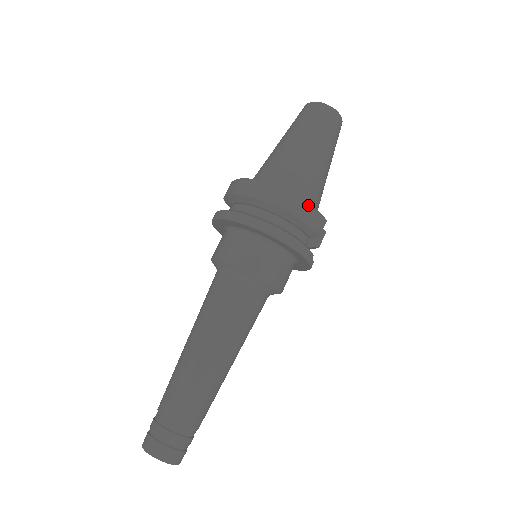
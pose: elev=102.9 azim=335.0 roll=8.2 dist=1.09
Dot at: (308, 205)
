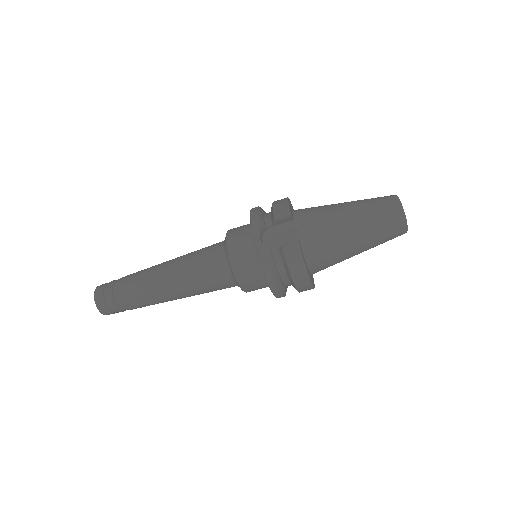
Dot at: occluded
